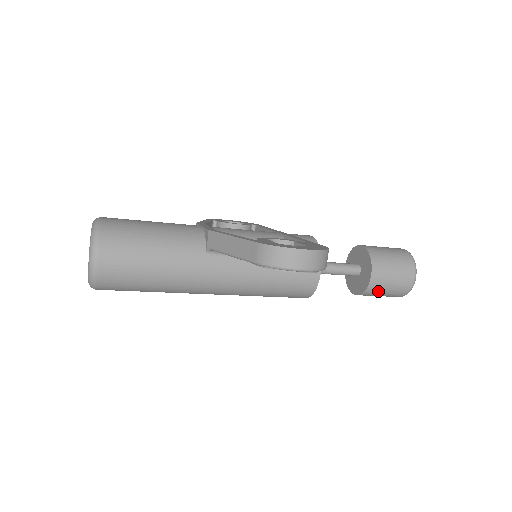
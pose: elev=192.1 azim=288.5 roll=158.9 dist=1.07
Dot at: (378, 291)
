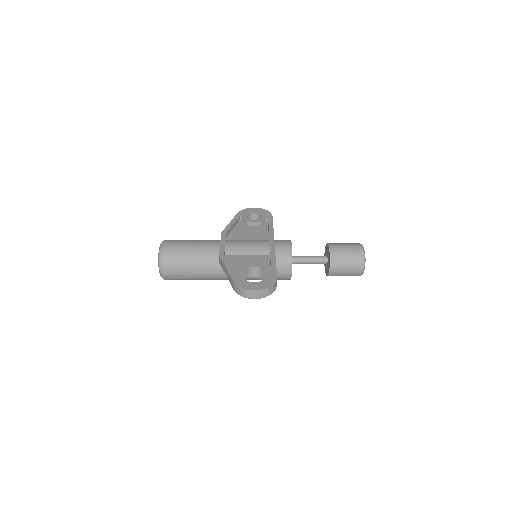
Dot at: occluded
